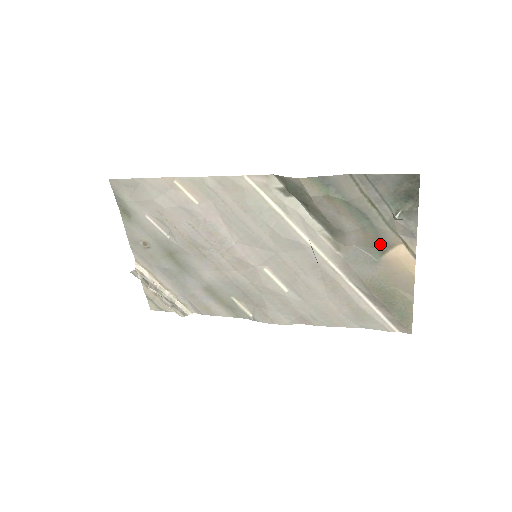
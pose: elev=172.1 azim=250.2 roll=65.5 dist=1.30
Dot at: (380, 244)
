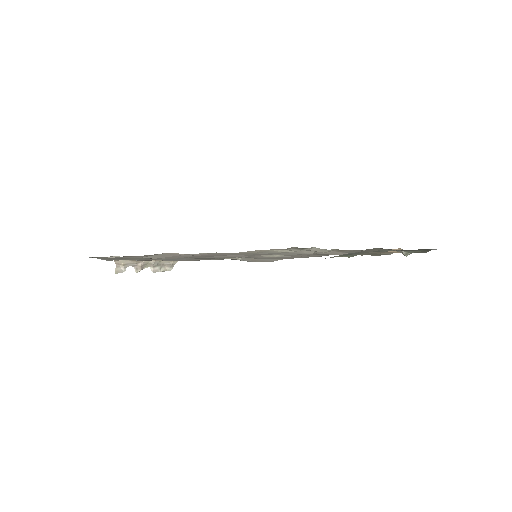
Dot at: occluded
